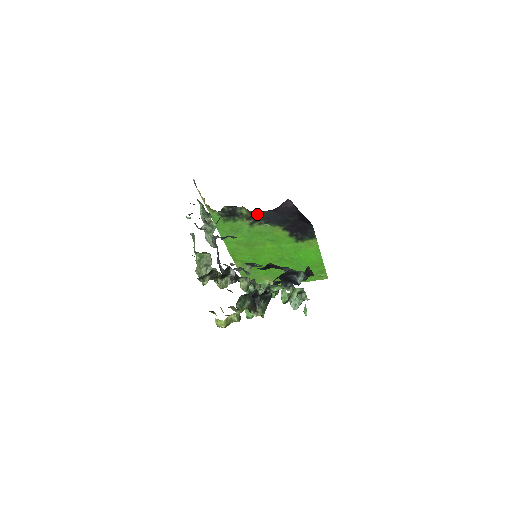
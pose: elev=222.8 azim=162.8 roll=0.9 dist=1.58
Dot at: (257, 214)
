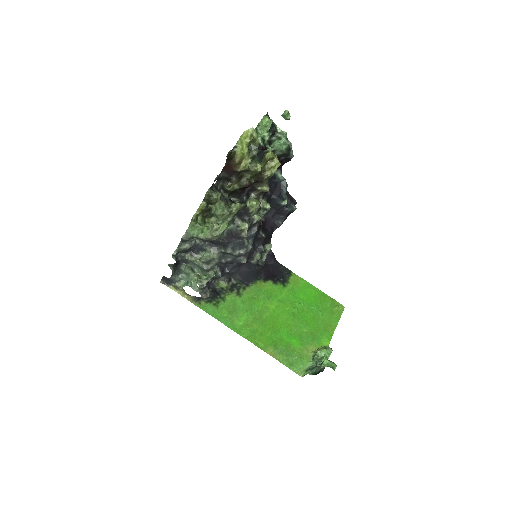
Dot at: (233, 280)
